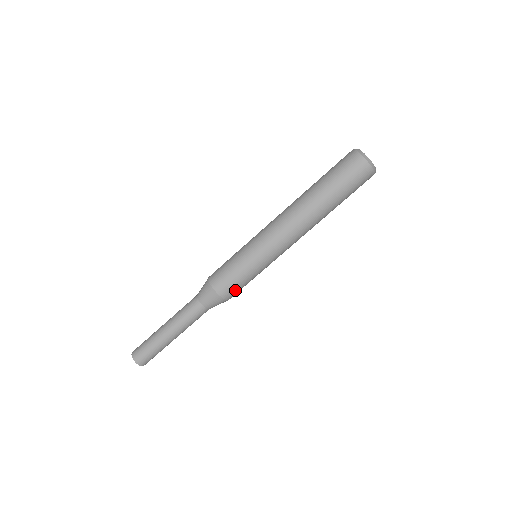
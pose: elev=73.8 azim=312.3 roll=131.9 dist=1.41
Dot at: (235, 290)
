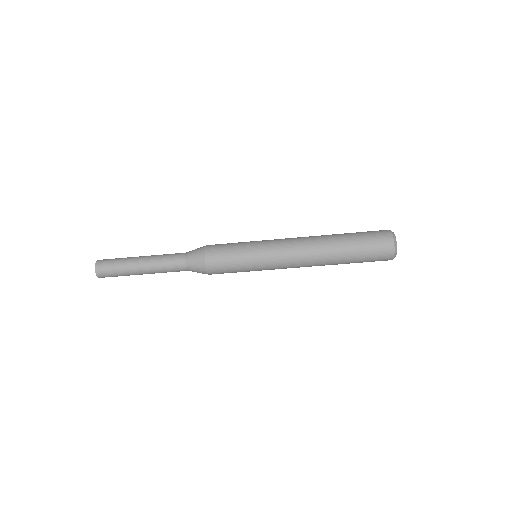
Dot at: (222, 273)
